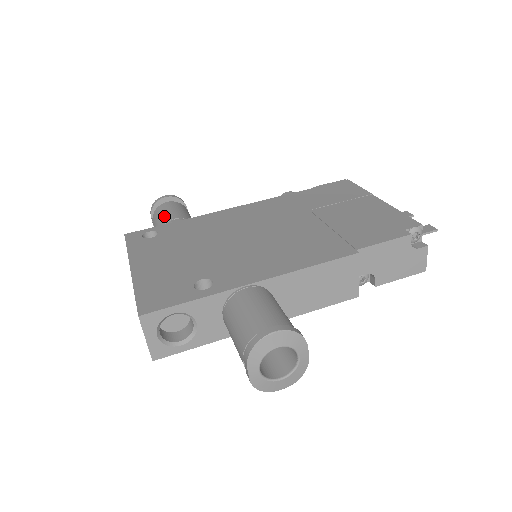
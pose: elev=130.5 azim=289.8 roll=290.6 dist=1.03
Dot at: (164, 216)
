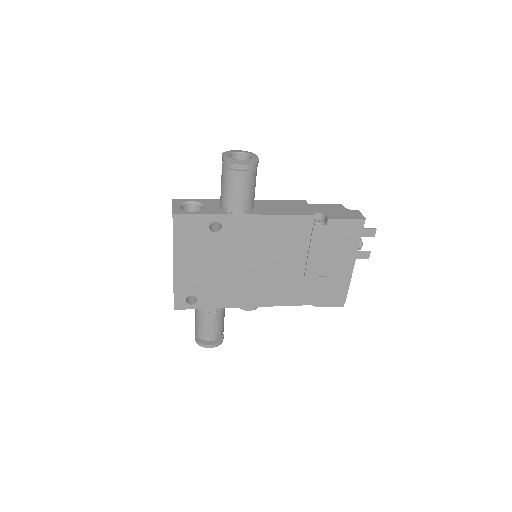
Dot at: occluded
